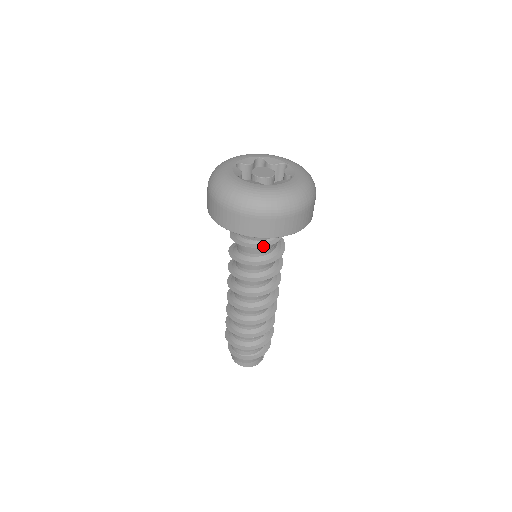
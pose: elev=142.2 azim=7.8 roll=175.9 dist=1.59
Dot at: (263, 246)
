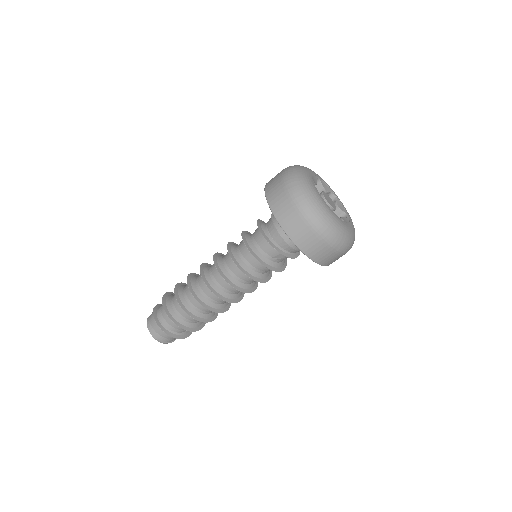
Dot at: (273, 246)
